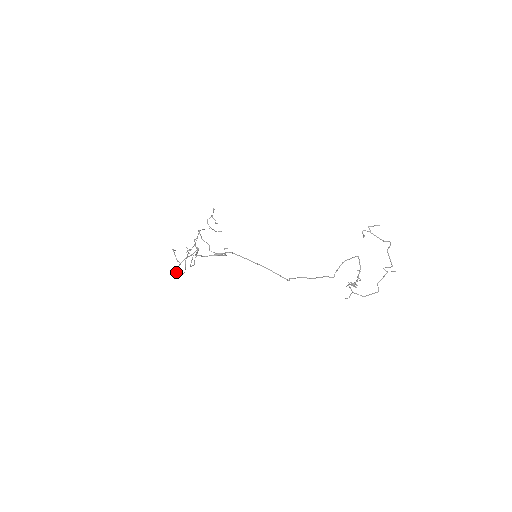
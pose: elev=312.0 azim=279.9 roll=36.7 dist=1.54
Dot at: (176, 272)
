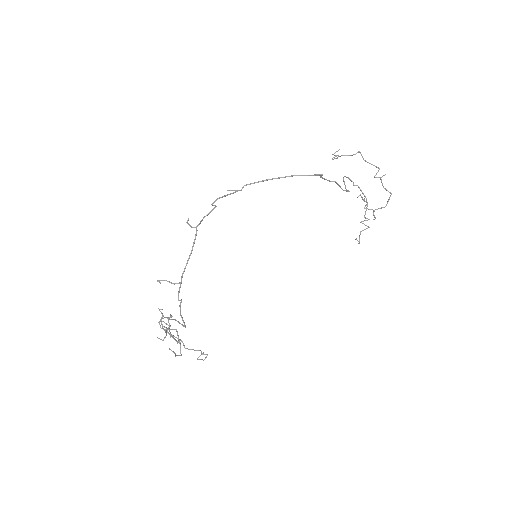
Dot at: (180, 300)
